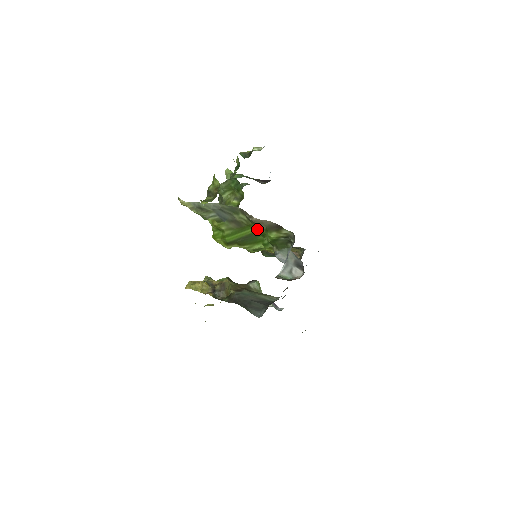
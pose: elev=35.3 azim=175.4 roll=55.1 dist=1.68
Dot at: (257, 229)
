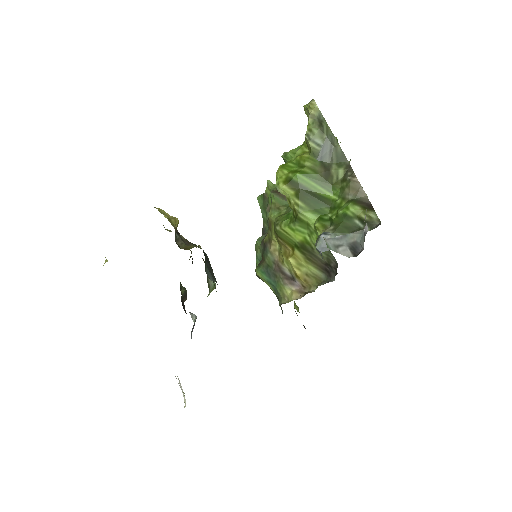
Dot at: (335, 199)
